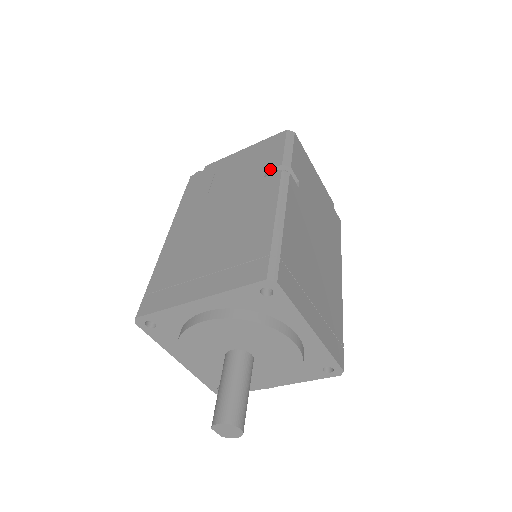
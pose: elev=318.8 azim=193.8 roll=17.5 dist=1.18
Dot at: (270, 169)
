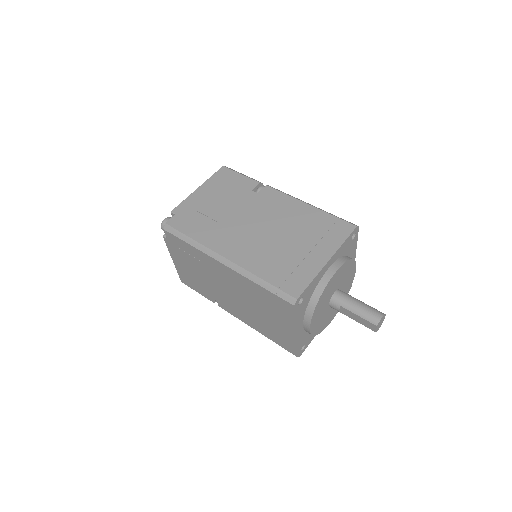
Dot at: (254, 188)
